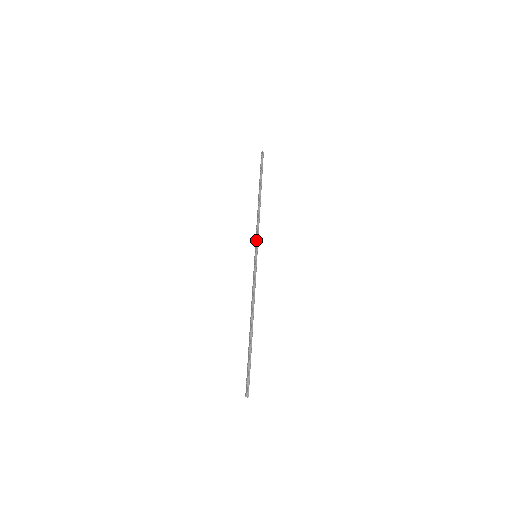
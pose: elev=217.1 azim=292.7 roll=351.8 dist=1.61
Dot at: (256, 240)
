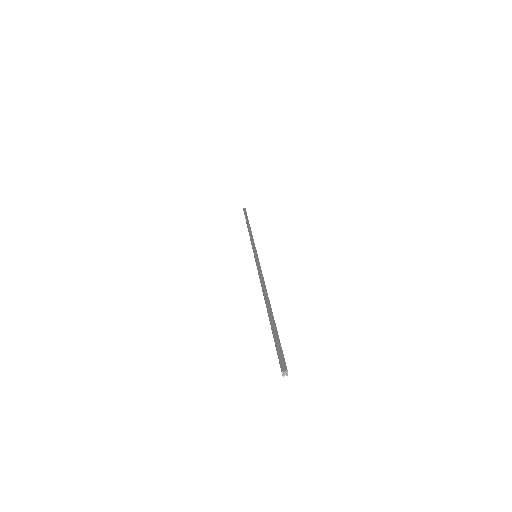
Dot at: occluded
